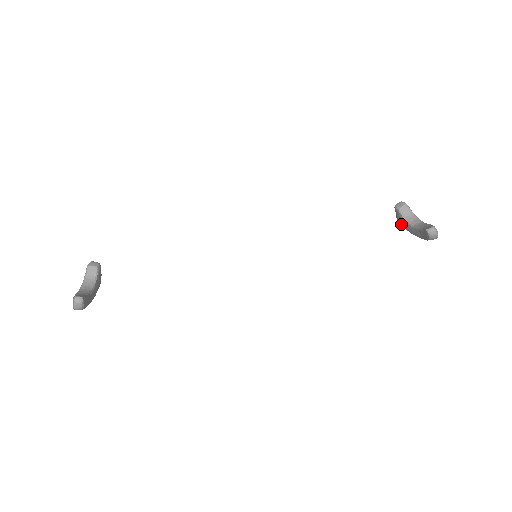
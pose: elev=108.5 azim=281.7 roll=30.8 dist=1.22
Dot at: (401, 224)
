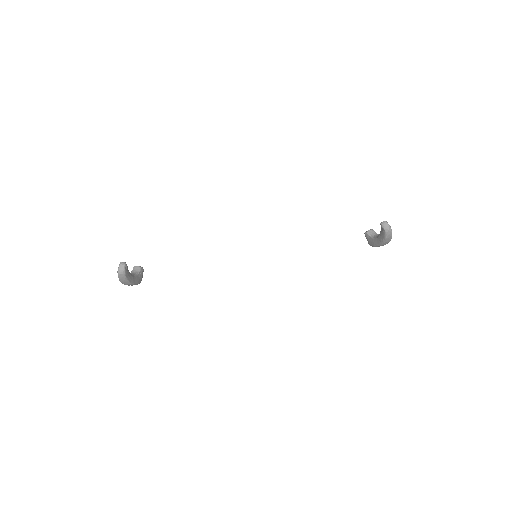
Dot at: (372, 245)
